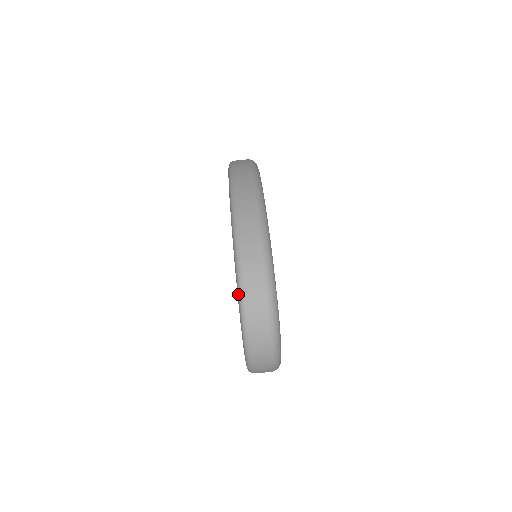
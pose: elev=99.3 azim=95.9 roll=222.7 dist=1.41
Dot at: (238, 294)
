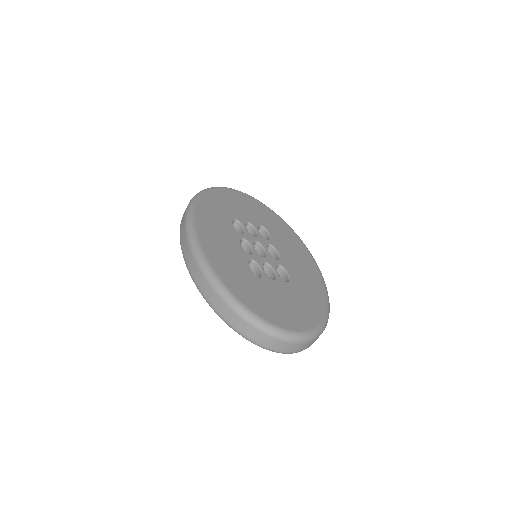
Dot at: occluded
